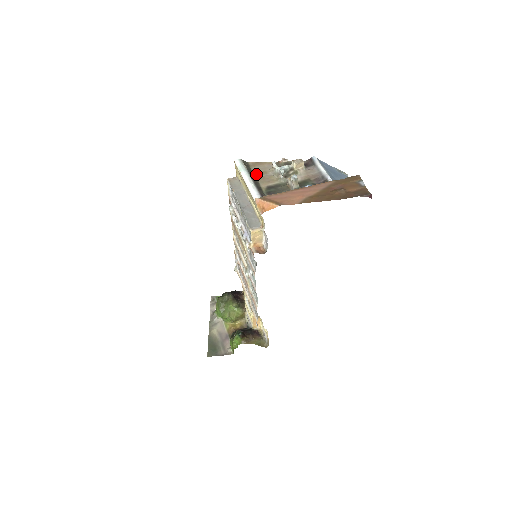
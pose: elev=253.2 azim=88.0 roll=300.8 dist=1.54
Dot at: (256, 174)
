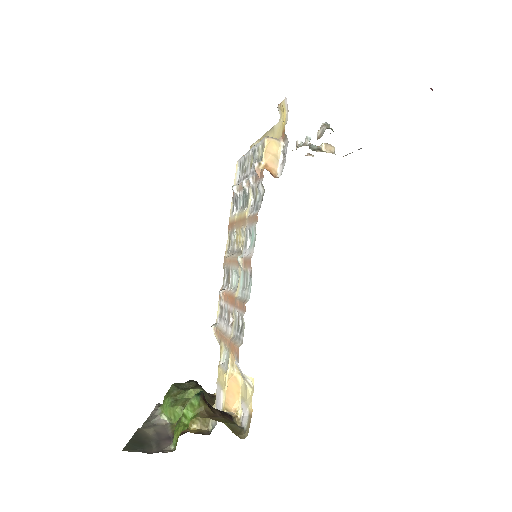
Dot at: occluded
